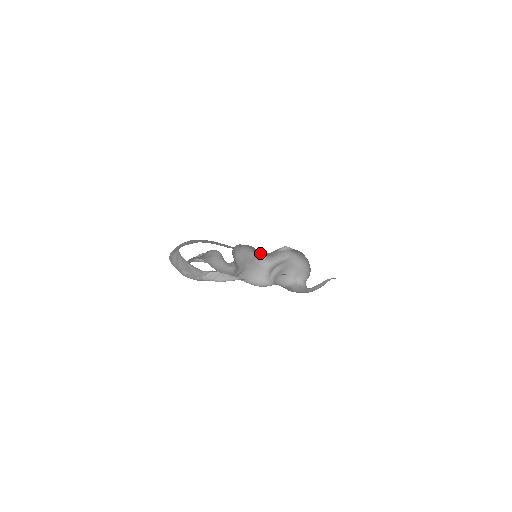
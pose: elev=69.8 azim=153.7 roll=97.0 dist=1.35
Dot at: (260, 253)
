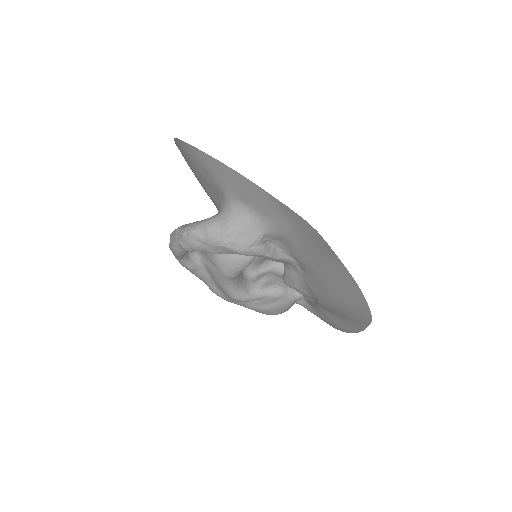
Dot at: occluded
